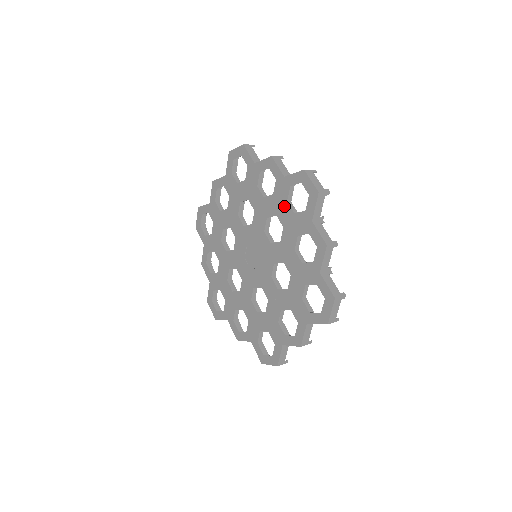
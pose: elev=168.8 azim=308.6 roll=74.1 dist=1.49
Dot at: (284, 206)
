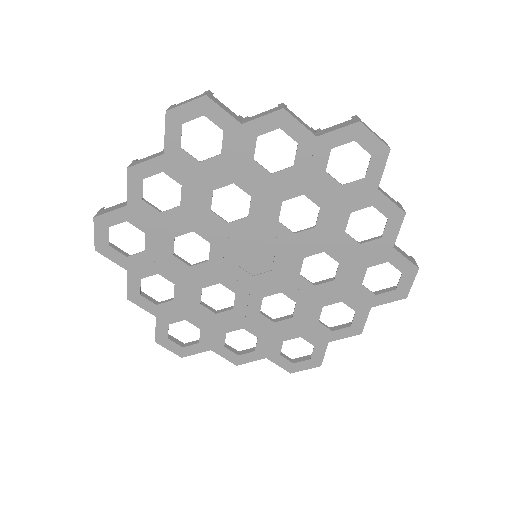
Dot at: (320, 179)
